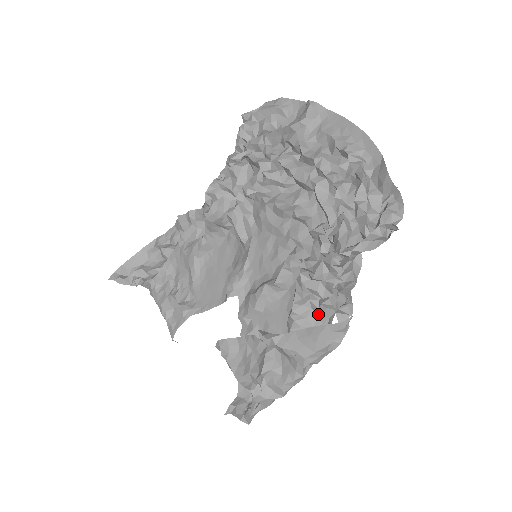
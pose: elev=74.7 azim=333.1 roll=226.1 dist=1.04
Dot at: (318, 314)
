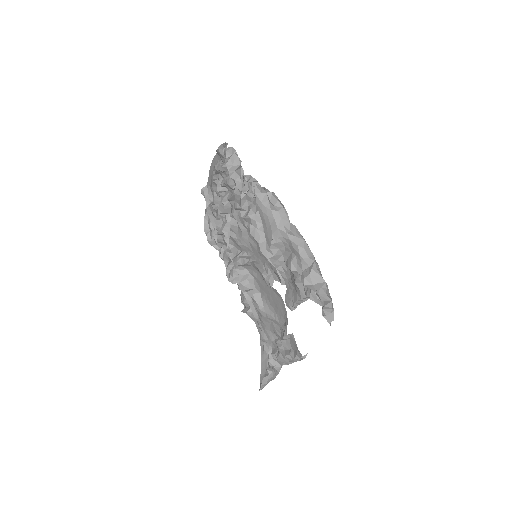
Dot at: occluded
